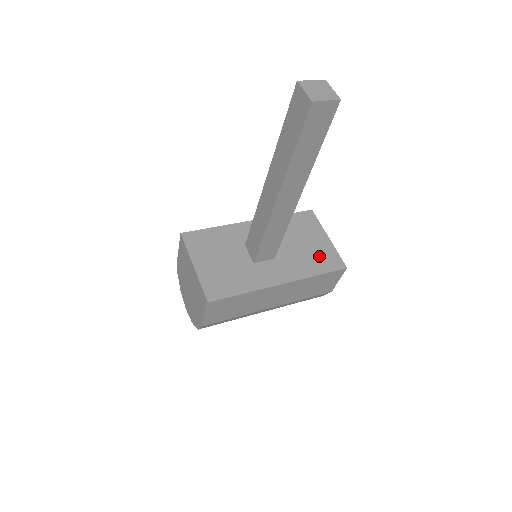
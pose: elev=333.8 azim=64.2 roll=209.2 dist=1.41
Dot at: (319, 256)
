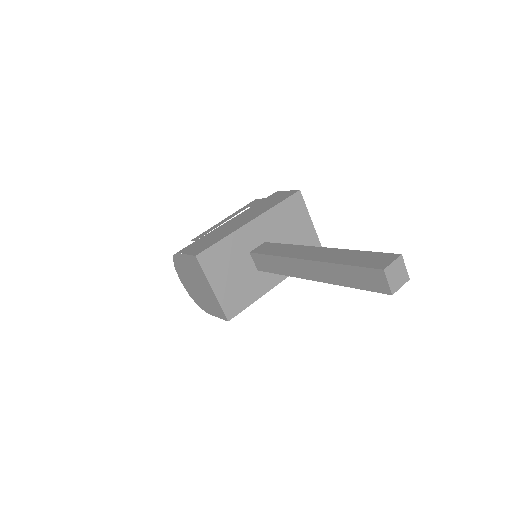
Dot at: (304, 245)
